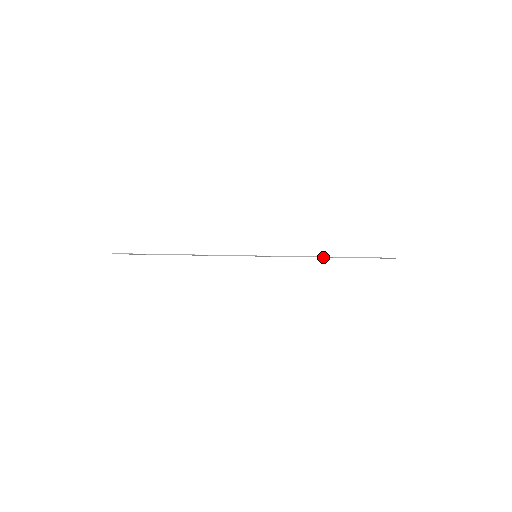
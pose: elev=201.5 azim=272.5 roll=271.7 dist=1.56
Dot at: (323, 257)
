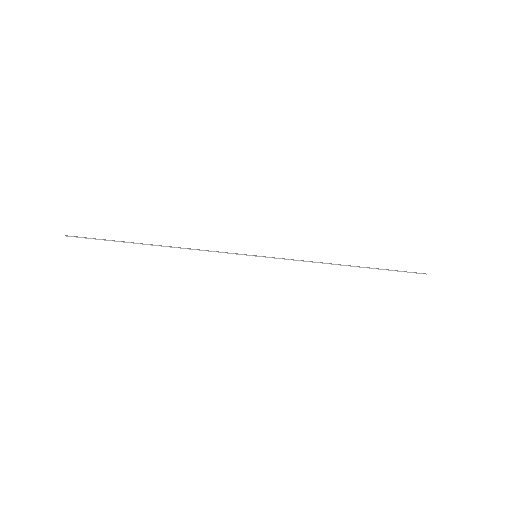
Dot at: (340, 265)
